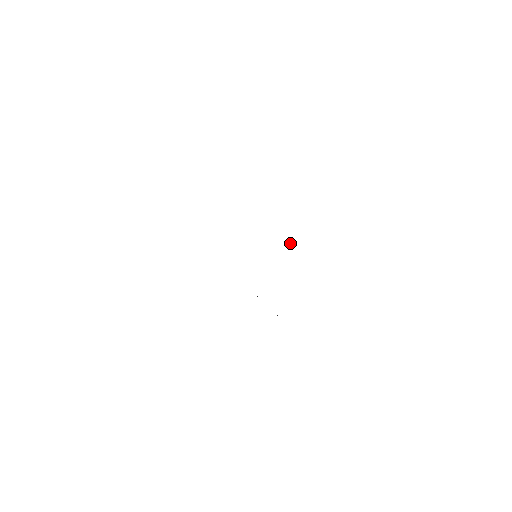
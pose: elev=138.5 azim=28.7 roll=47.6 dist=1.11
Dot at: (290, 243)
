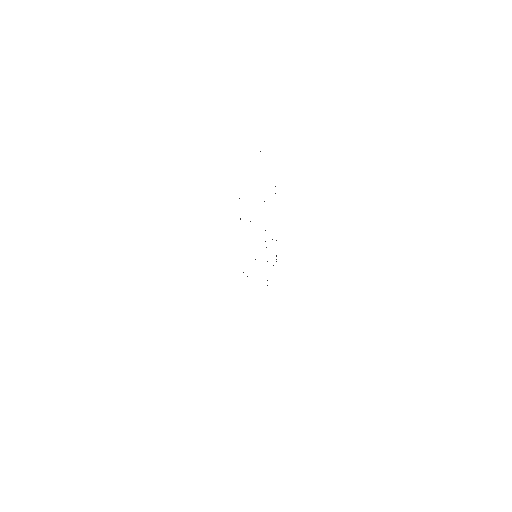
Dot at: occluded
